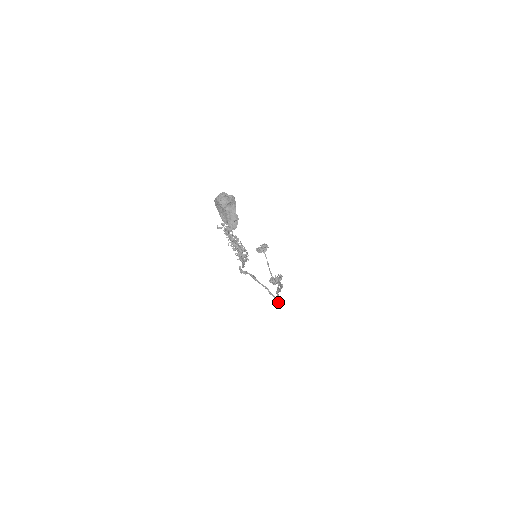
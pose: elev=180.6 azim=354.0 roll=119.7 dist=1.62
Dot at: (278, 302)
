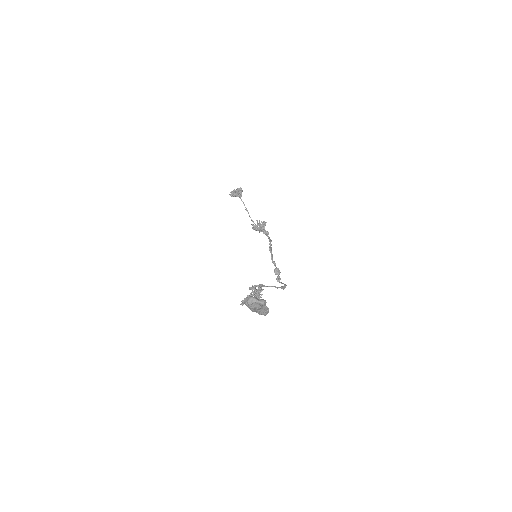
Dot at: occluded
